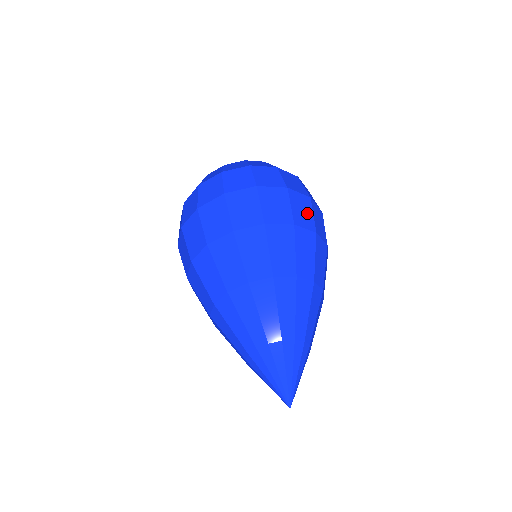
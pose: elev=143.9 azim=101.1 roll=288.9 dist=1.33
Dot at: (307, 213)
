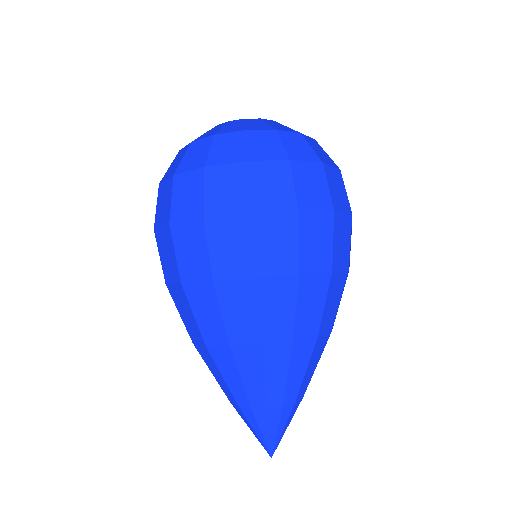
Dot at: (346, 243)
